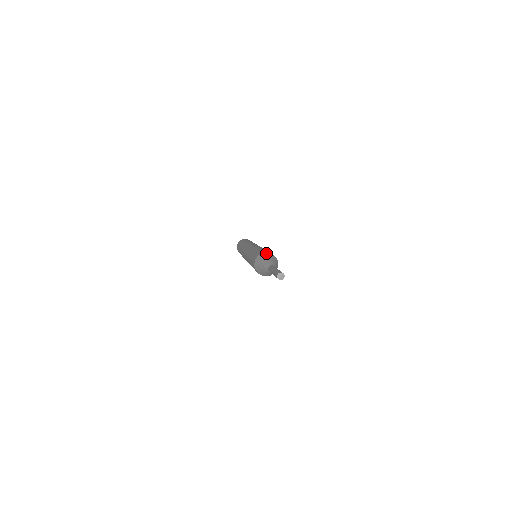
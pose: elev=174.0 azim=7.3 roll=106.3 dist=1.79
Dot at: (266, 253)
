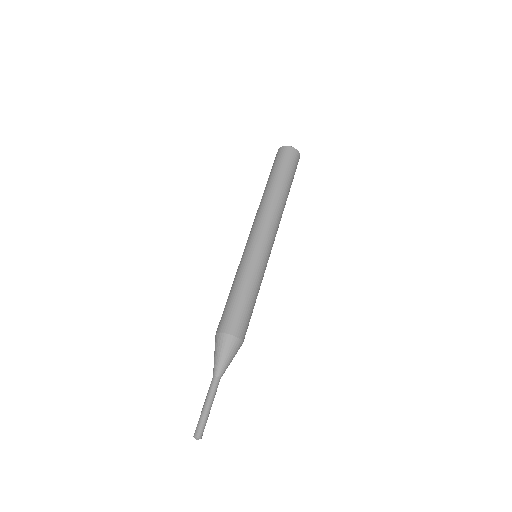
Dot at: (233, 339)
